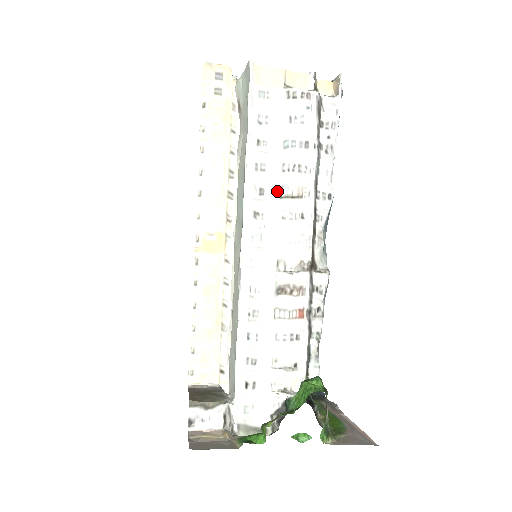
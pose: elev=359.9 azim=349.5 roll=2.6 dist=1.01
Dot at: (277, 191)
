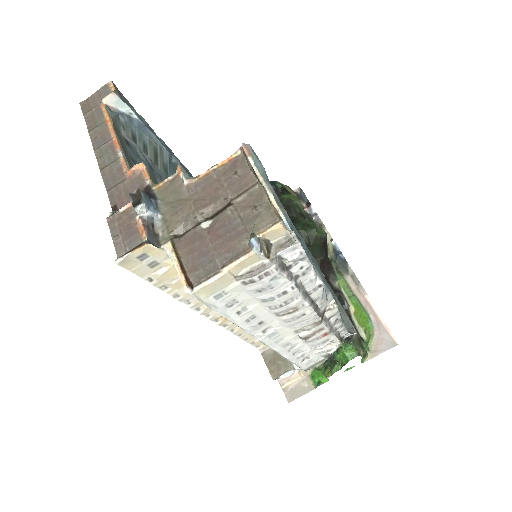
Dot at: (273, 315)
